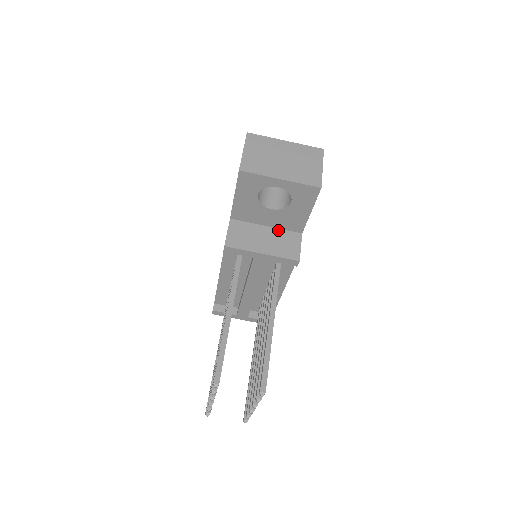
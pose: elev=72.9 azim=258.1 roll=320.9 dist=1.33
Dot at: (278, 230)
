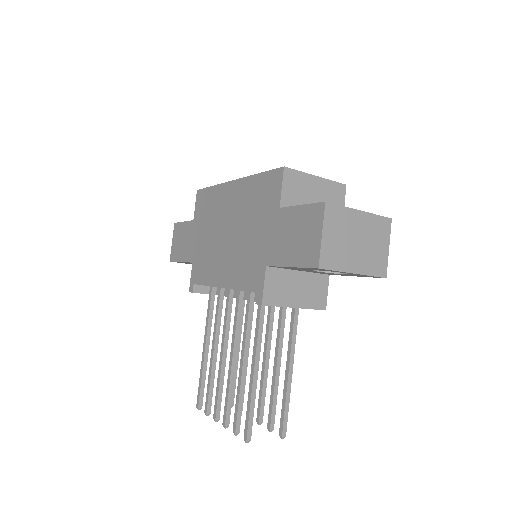
Dot at: (310, 274)
